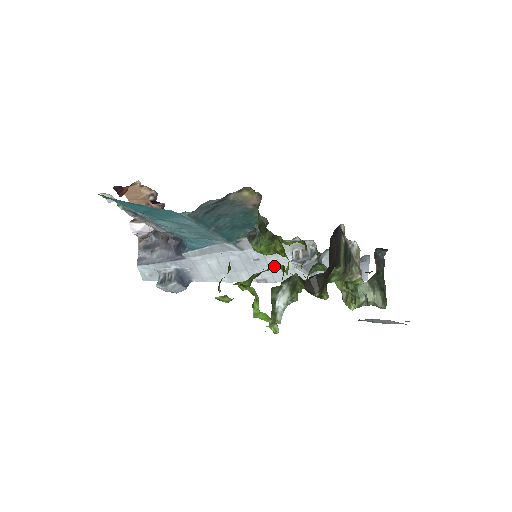
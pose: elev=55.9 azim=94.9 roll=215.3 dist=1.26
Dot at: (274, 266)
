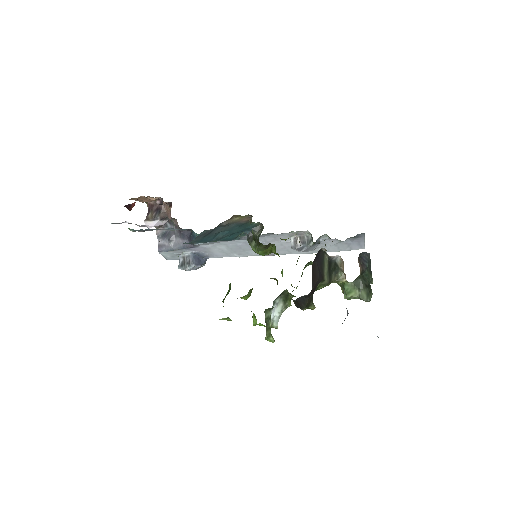
Dot at: (277, 246)
